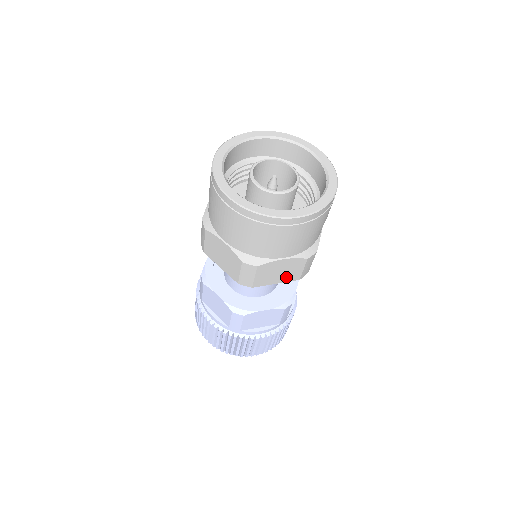
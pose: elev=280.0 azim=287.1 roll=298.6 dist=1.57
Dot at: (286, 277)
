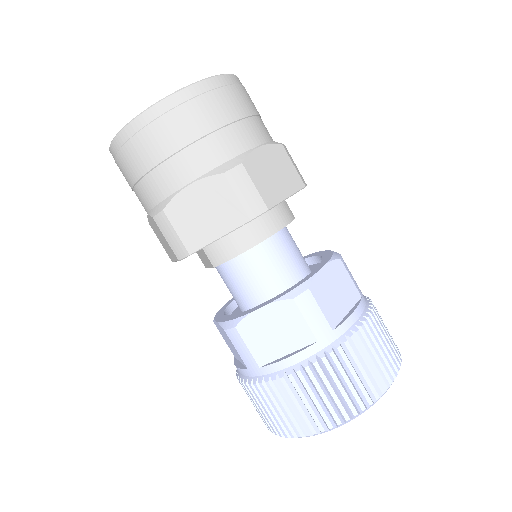
Dot at: (288, 183)
